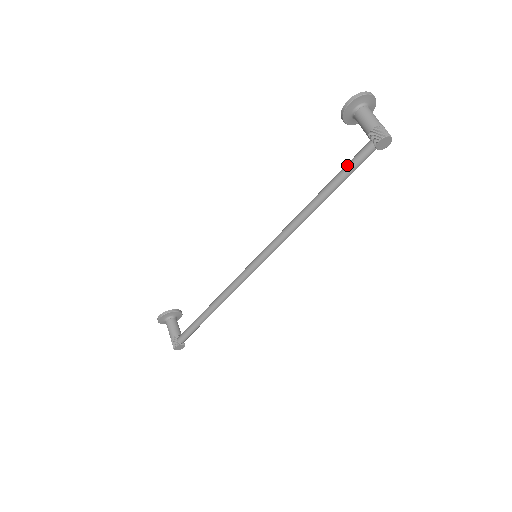
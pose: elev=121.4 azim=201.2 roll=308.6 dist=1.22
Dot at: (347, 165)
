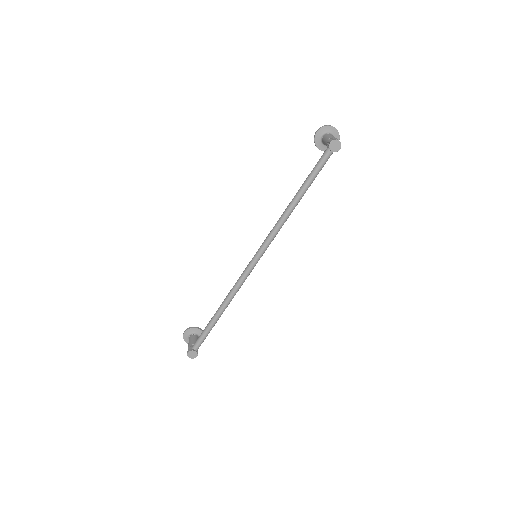
Dot at: (314, 167)
